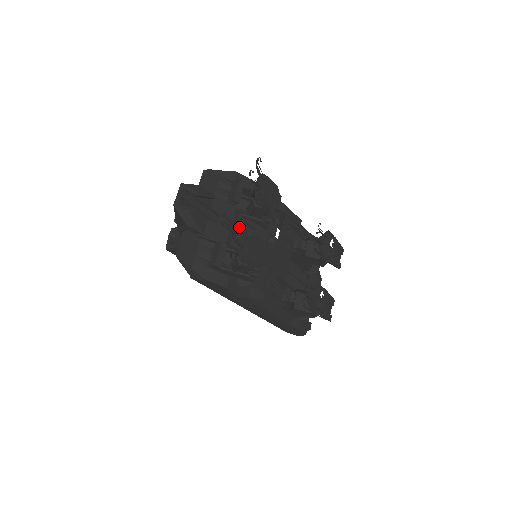
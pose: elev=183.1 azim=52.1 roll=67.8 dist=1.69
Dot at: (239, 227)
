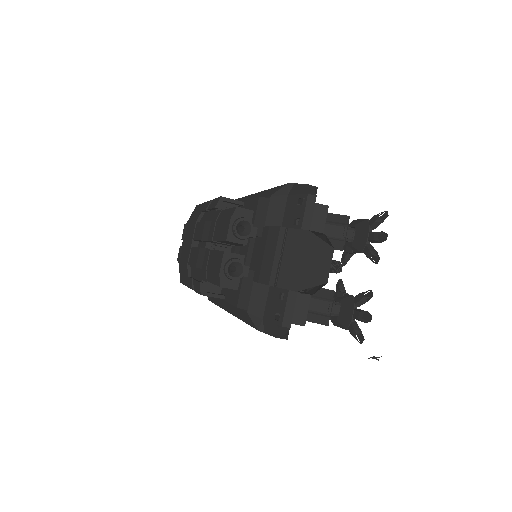
Dot at: occluded
